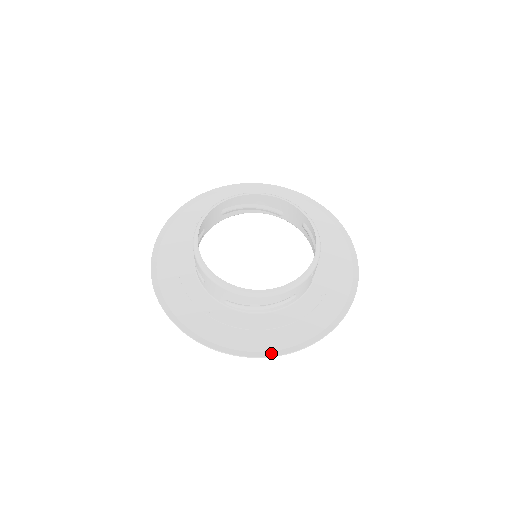
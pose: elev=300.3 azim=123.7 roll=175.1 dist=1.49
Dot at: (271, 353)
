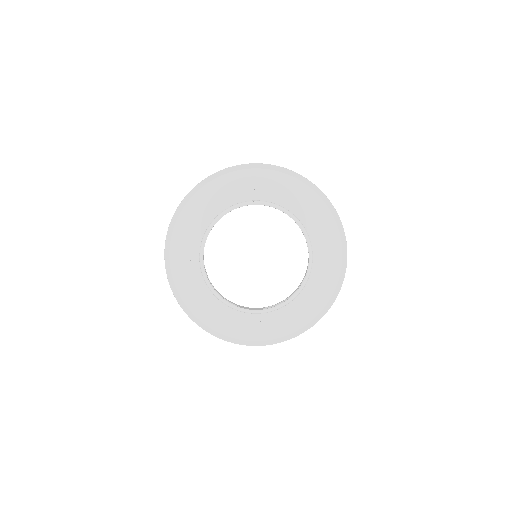
Dot at: (317, 319)
